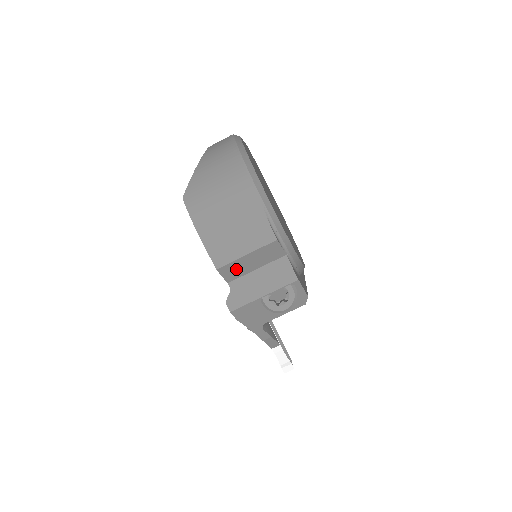
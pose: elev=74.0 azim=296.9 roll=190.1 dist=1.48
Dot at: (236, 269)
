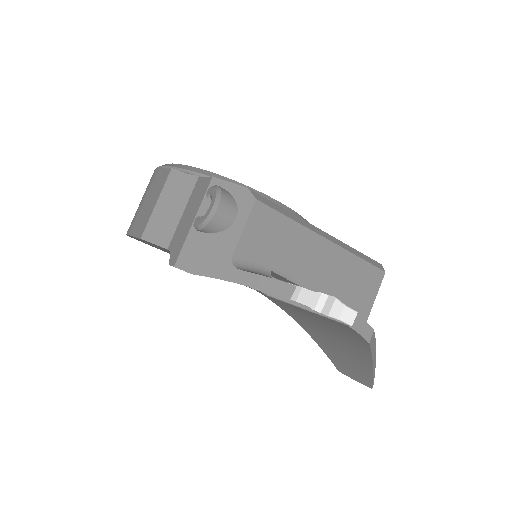
Dot at: (161, 227)
